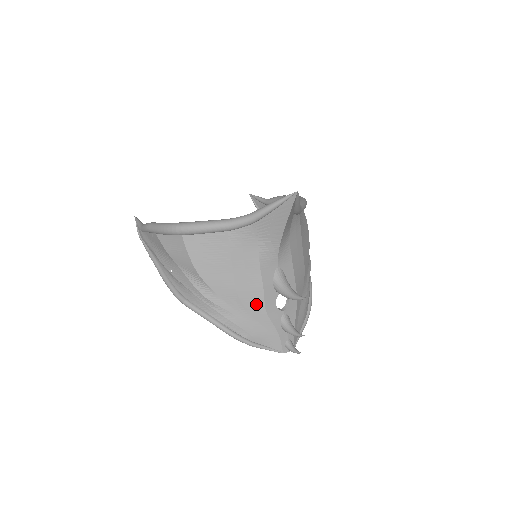
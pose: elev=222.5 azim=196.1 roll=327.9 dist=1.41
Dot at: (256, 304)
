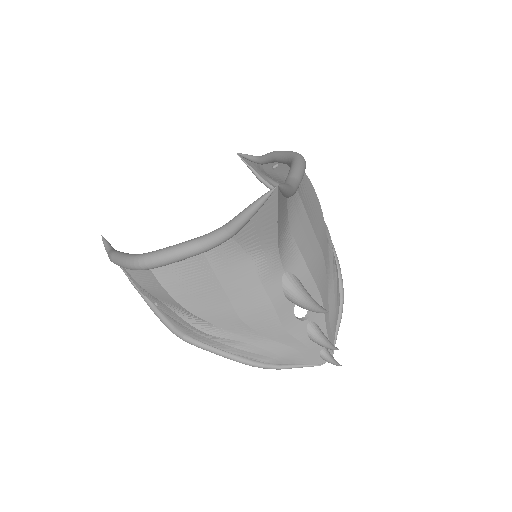
Dot at: (269, 325)
